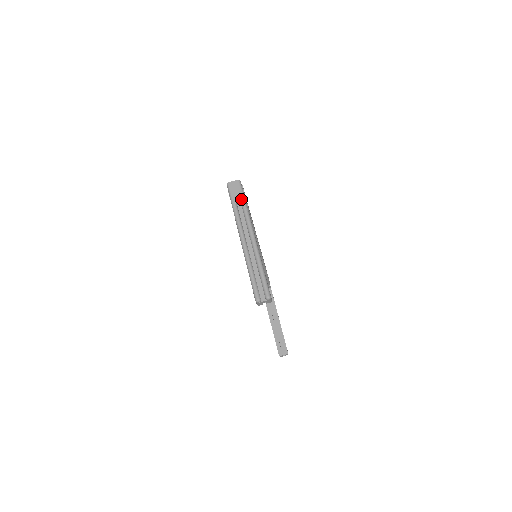
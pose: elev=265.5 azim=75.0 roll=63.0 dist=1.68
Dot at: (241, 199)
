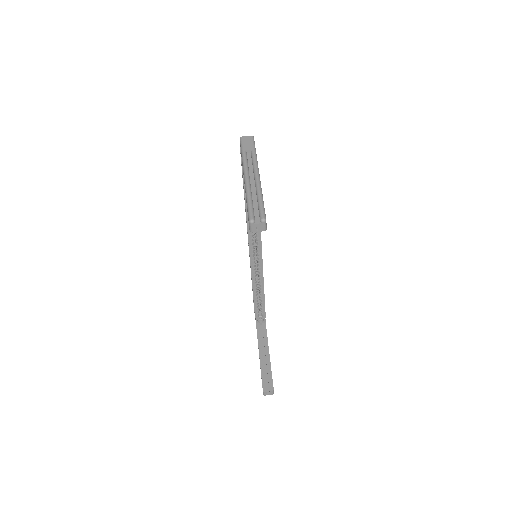
Dot at: (252, 148)
